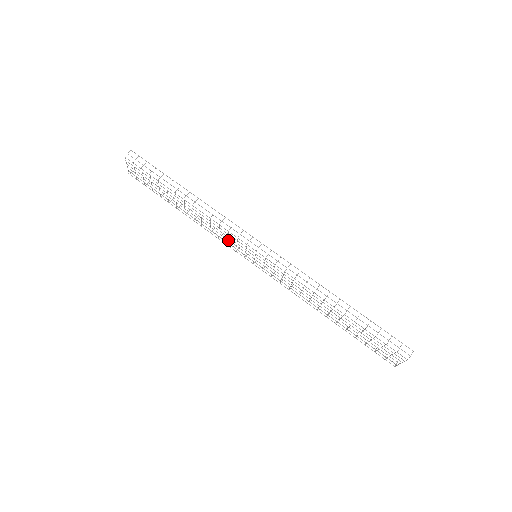
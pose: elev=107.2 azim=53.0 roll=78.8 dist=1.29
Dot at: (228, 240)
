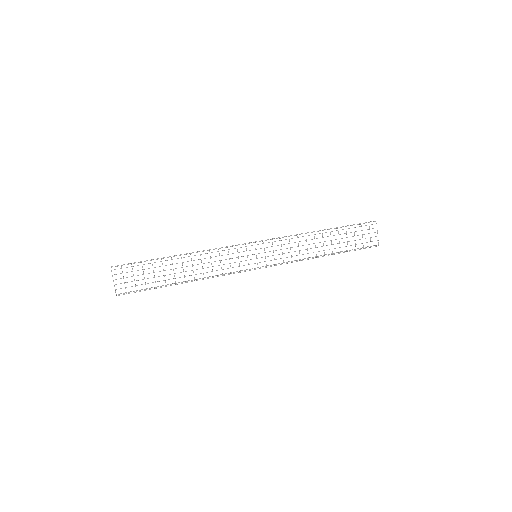
Dot at: occluded
